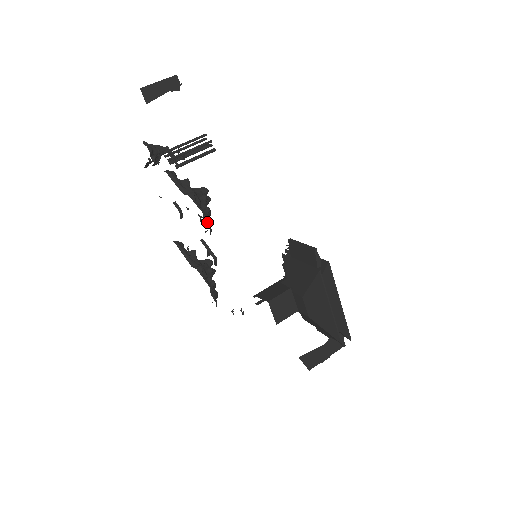
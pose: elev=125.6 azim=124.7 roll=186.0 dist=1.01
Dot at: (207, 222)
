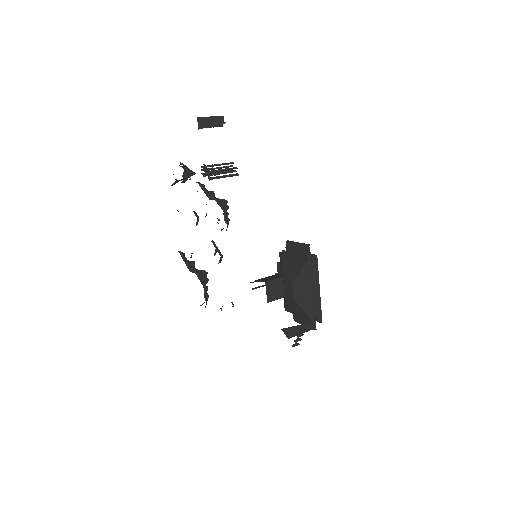
Dot at: (226, 221)
